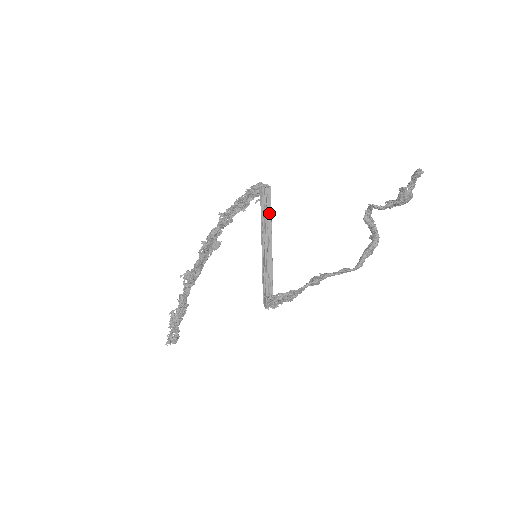
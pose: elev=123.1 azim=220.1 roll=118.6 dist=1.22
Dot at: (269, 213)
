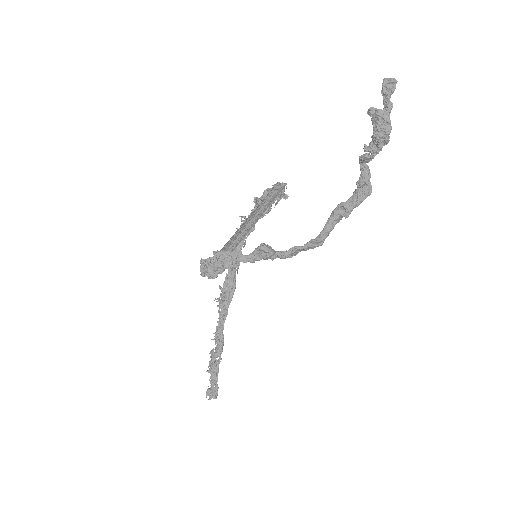
Dot at: (270, 203)
